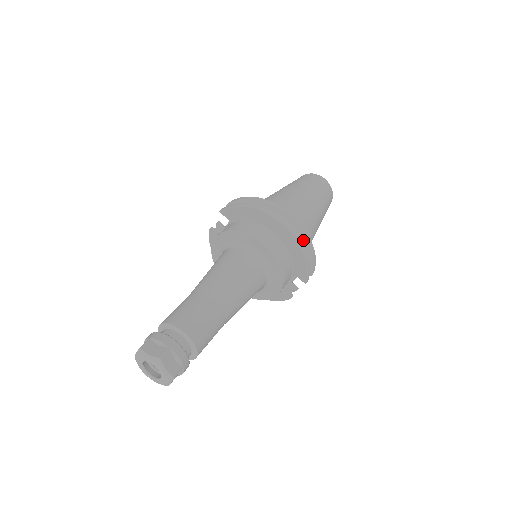
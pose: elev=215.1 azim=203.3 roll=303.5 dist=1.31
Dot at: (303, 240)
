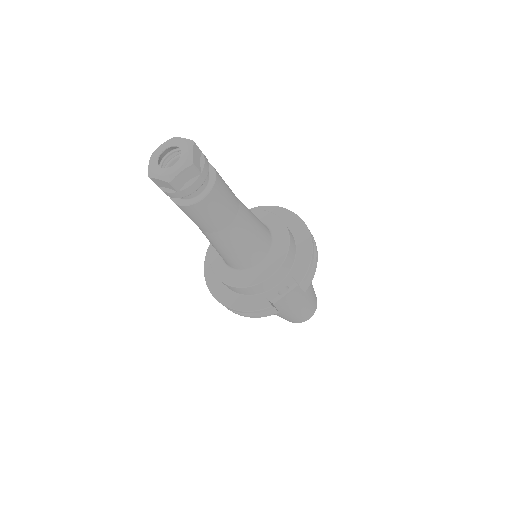
Dot at: occluded
